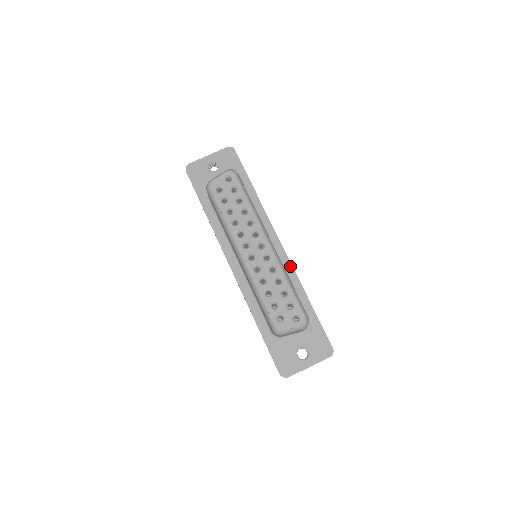
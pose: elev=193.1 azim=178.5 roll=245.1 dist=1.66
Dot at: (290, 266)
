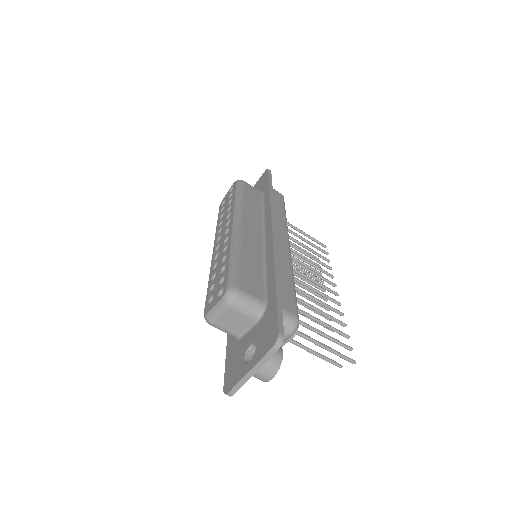
Dot at: (271, 247)
